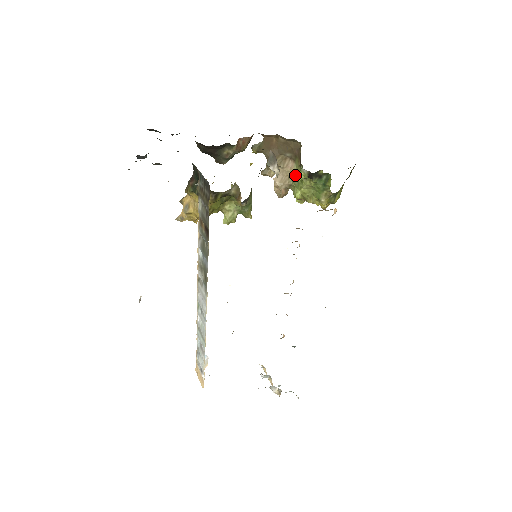
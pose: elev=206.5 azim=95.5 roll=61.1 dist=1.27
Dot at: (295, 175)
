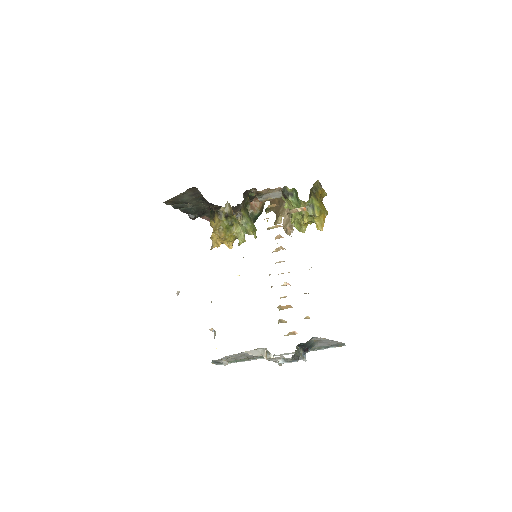
Dot at: occluded
